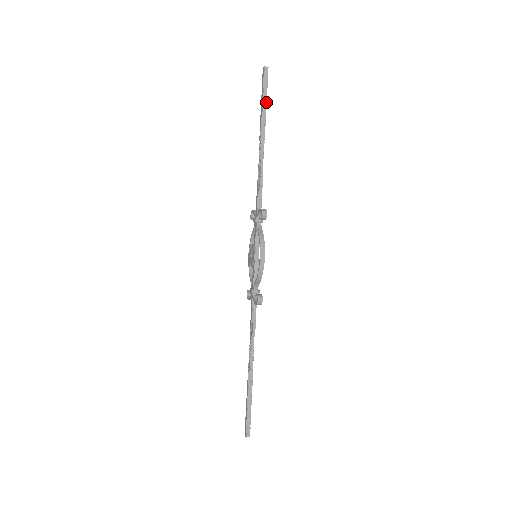
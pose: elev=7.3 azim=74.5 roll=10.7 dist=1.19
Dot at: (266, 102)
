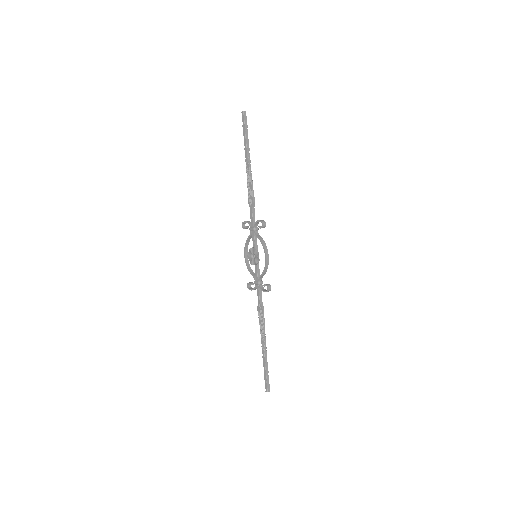
Dot at: occluded
